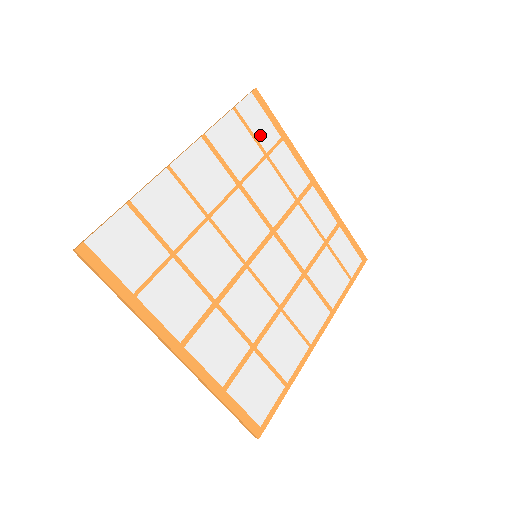
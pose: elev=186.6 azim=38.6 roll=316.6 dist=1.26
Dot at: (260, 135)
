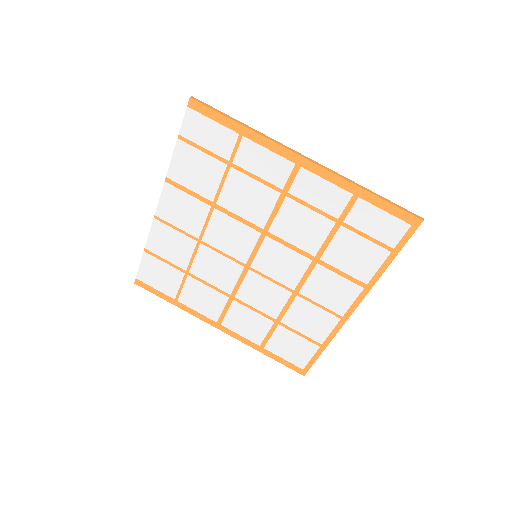
Dot at: (215, 147)
